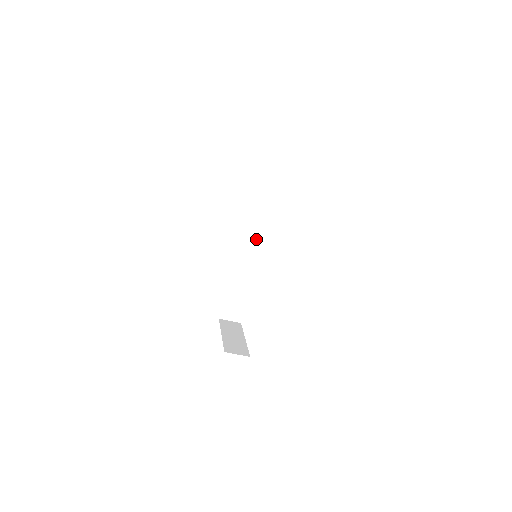
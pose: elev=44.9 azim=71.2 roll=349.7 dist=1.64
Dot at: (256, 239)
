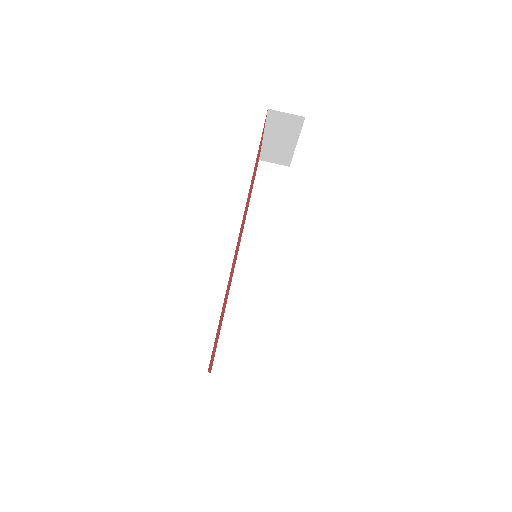
Dot at: (257, 250)
